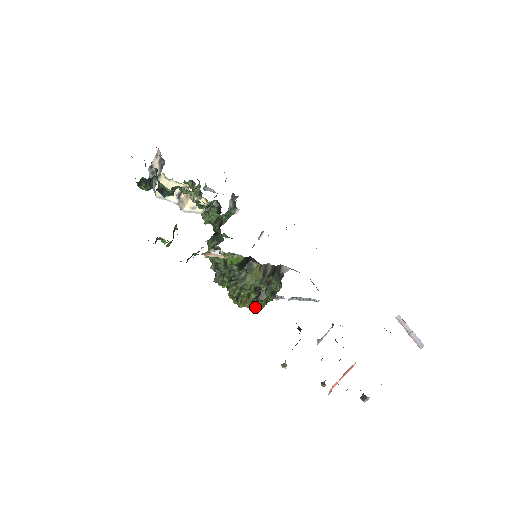
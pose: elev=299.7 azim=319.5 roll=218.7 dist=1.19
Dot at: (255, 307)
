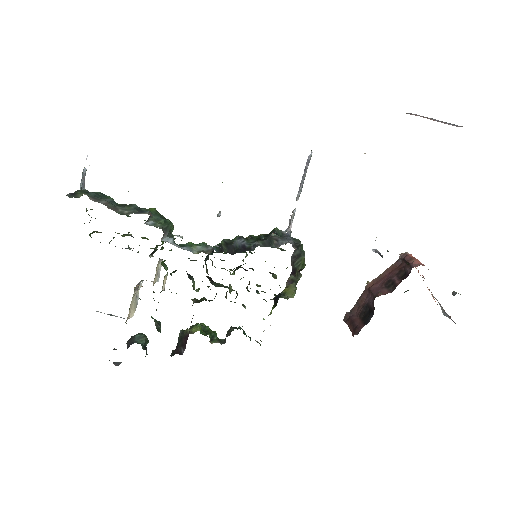
Dot at: occluded
